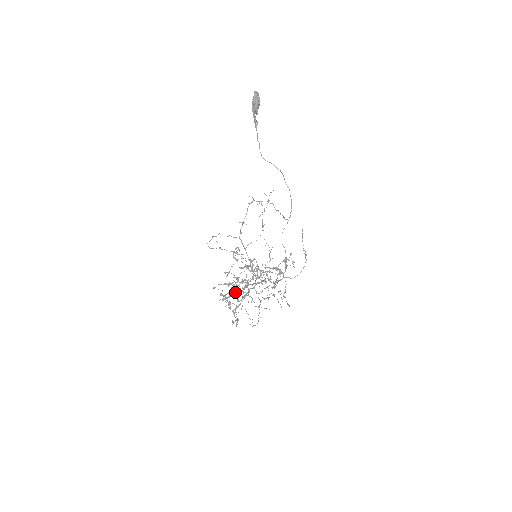
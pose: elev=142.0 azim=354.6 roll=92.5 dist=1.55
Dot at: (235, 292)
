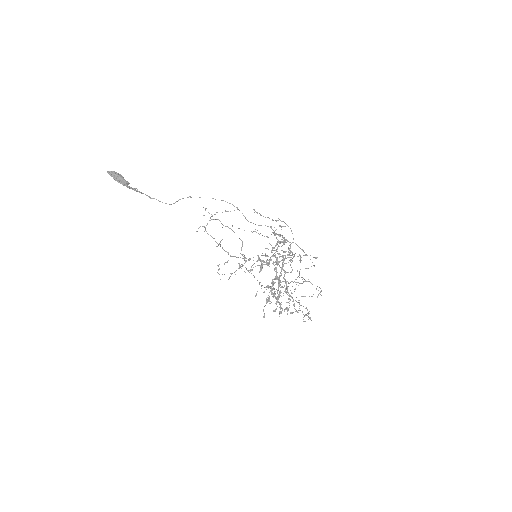
Dot at: occluded
